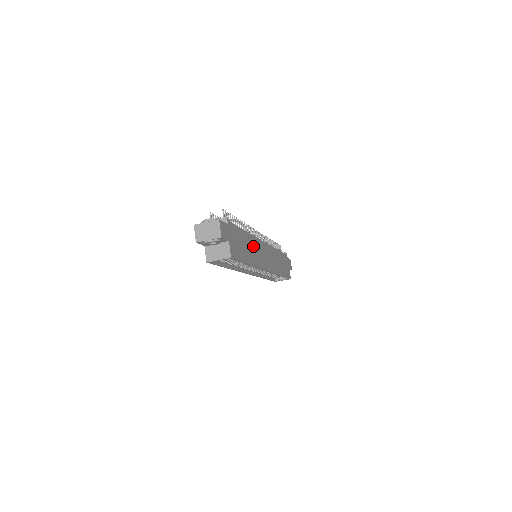
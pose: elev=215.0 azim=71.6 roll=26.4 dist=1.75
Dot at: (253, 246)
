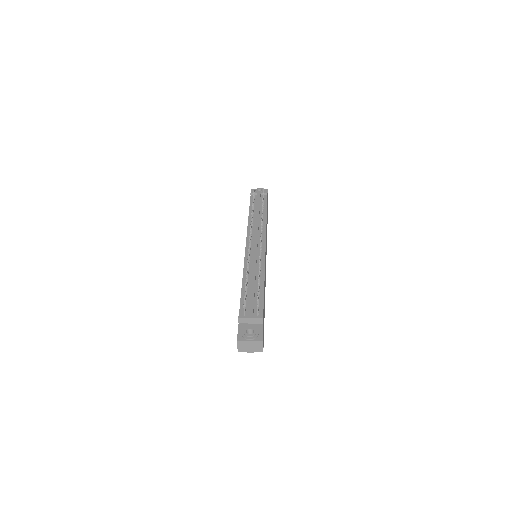
Dot at: occluded
